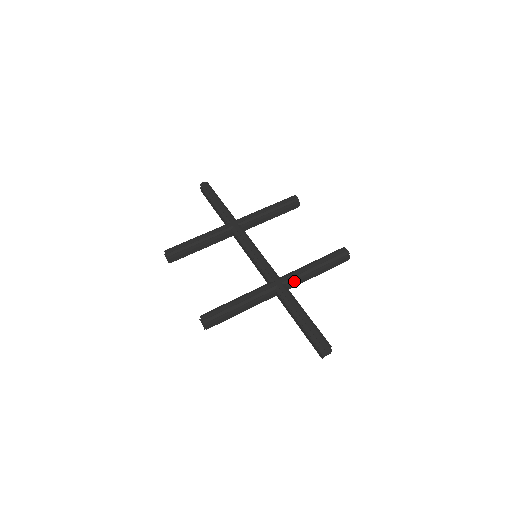
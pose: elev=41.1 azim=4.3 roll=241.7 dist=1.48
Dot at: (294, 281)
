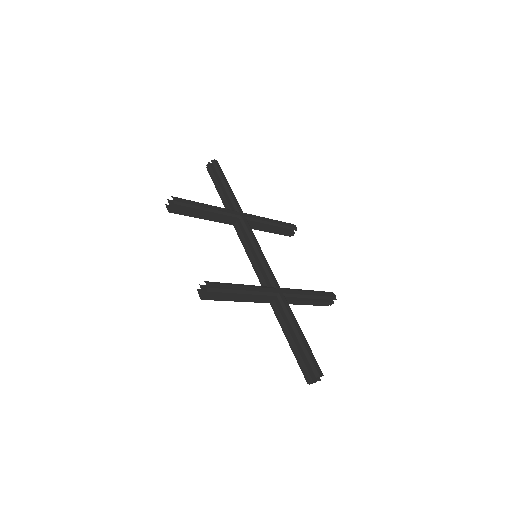
Dot at: (290, 298)
